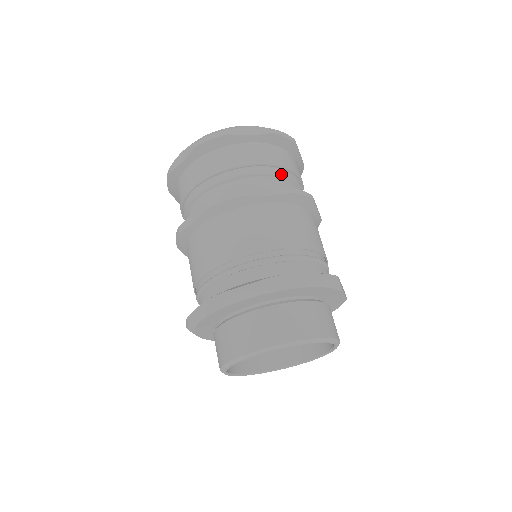
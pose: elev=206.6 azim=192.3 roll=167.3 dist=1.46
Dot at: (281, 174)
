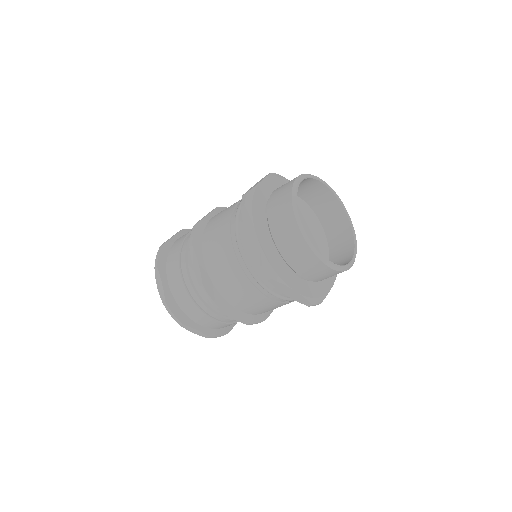
Dot at: occluded
